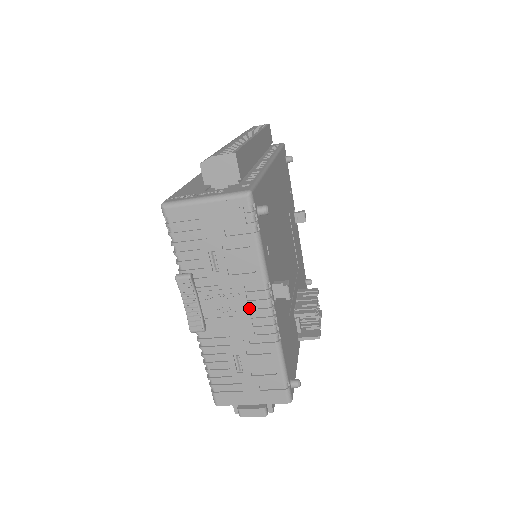
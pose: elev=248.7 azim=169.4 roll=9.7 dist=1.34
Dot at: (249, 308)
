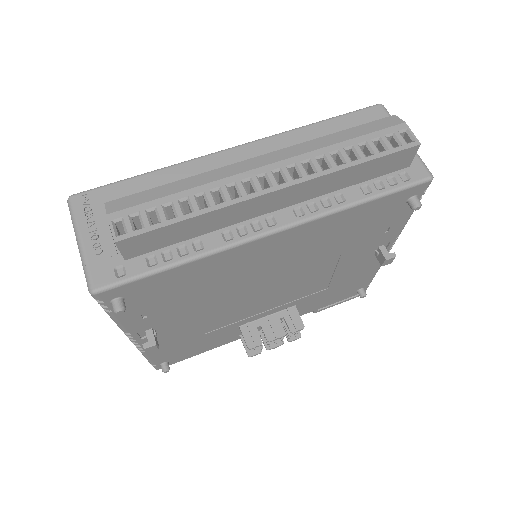
Dot at: occluded
